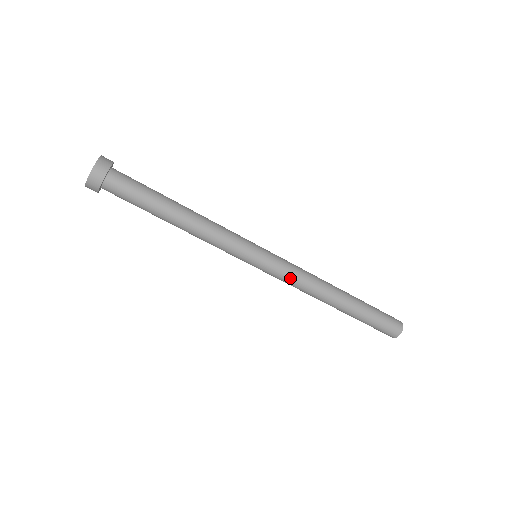
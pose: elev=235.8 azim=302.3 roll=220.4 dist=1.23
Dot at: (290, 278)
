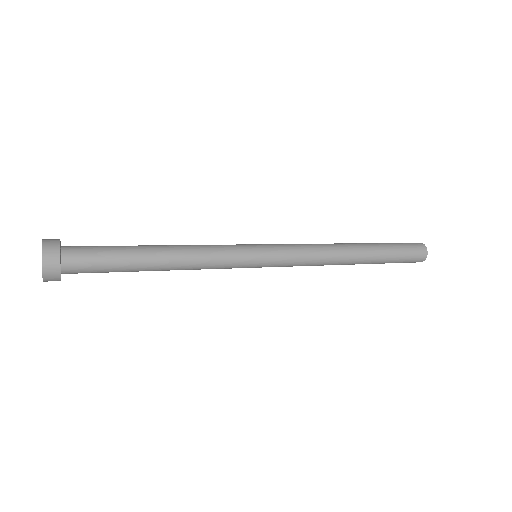
Dot at: occluded
